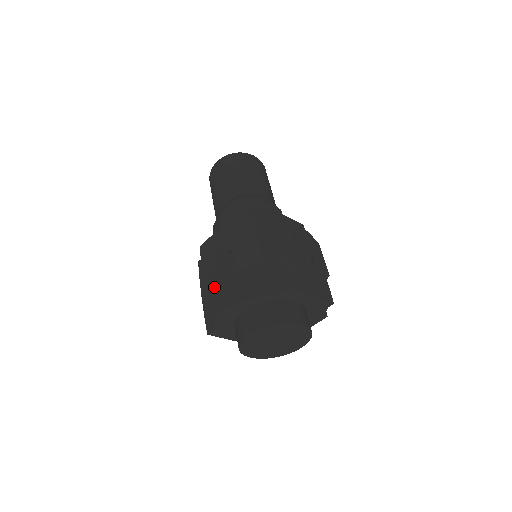
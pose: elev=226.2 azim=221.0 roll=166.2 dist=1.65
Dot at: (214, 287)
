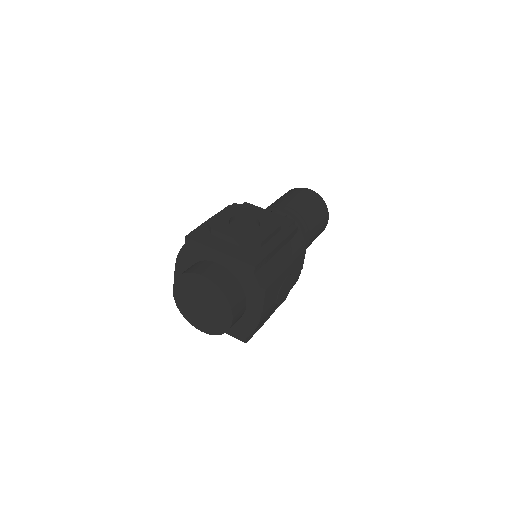
Dot at: occluded
